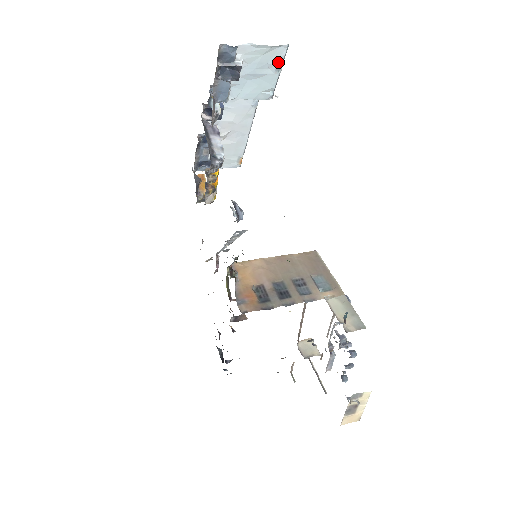
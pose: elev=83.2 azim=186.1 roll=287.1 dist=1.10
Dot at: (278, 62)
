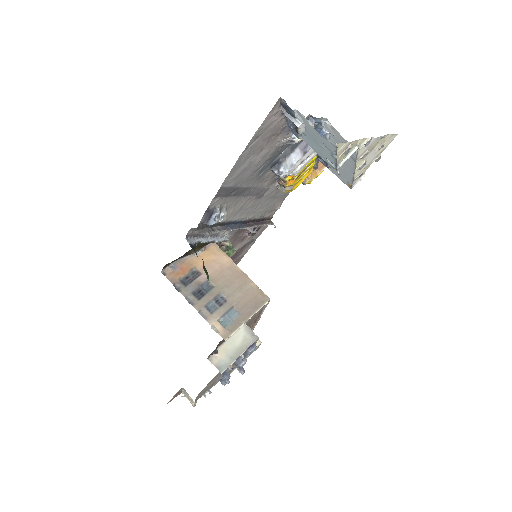
Dot at: (332, 150)
